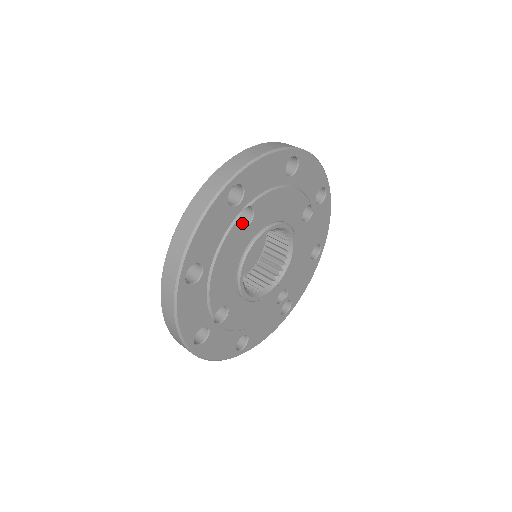
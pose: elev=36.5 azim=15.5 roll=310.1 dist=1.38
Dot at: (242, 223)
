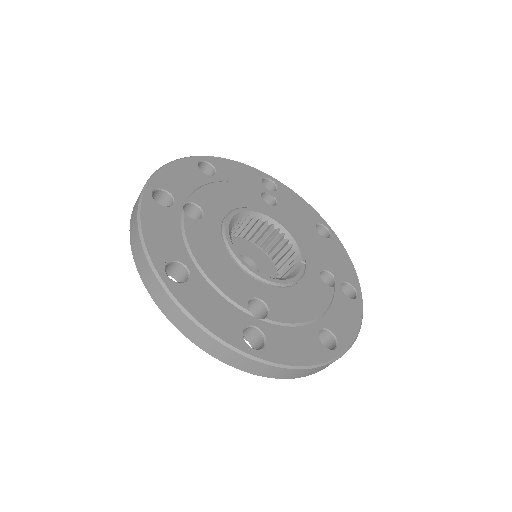
Dot at: occluded
